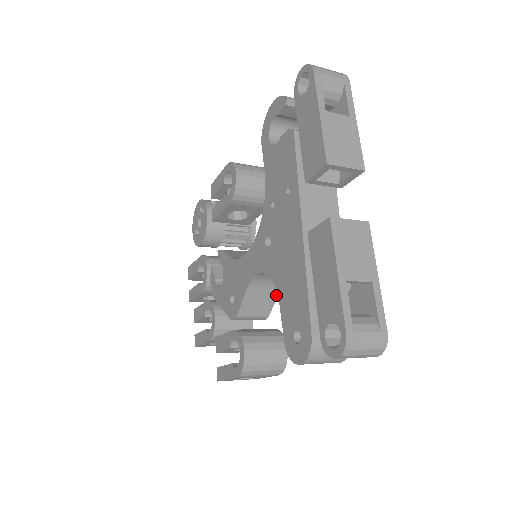
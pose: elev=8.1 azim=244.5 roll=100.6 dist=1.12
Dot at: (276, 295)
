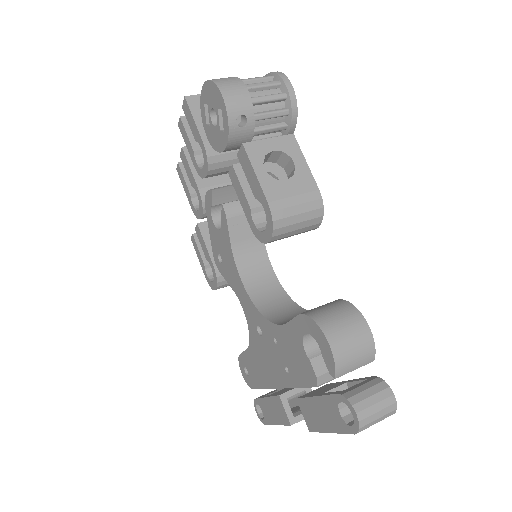
Dot at: occluded
